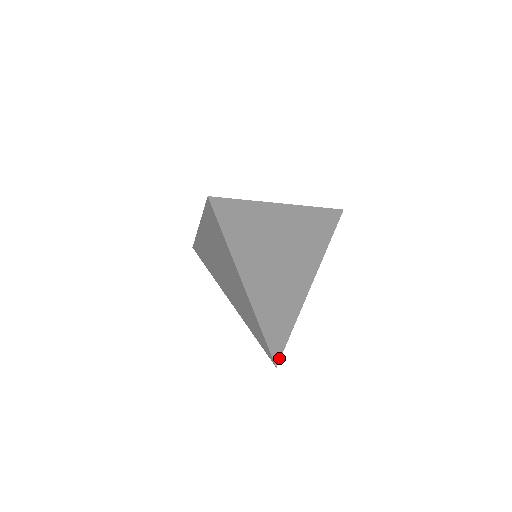
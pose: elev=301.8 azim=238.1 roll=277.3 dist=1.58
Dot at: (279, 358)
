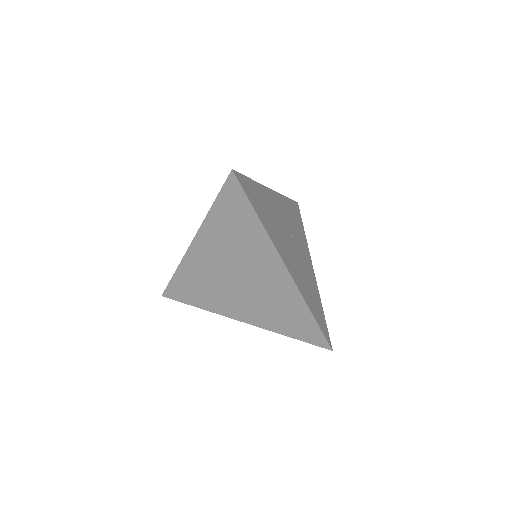
Dot at: (330, 341)
